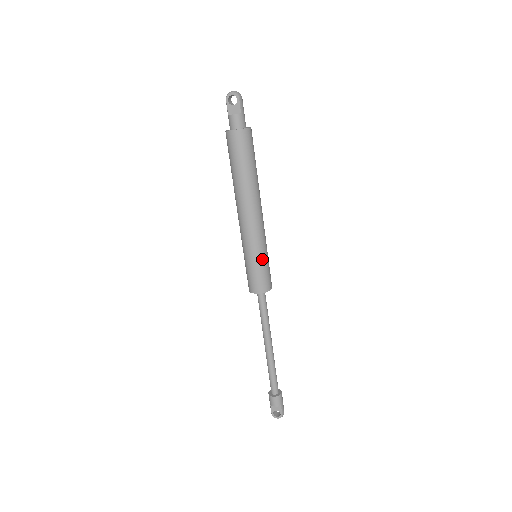
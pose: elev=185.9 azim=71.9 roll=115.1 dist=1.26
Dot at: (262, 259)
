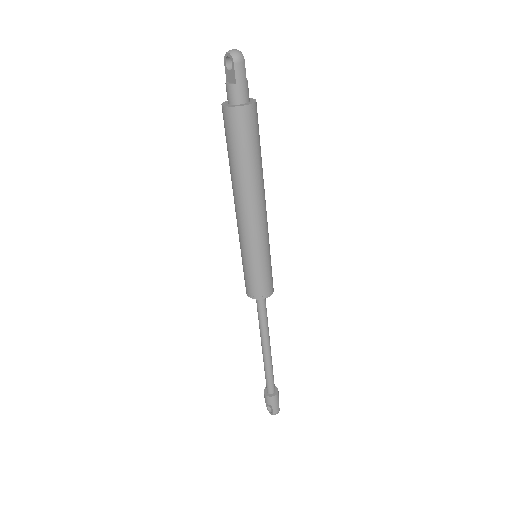
Dot at: (254, 264)
